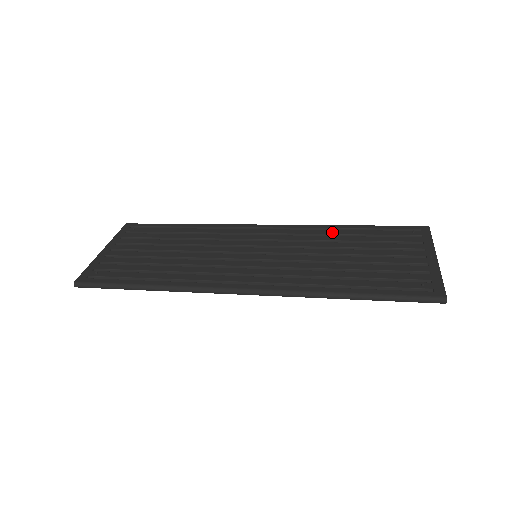
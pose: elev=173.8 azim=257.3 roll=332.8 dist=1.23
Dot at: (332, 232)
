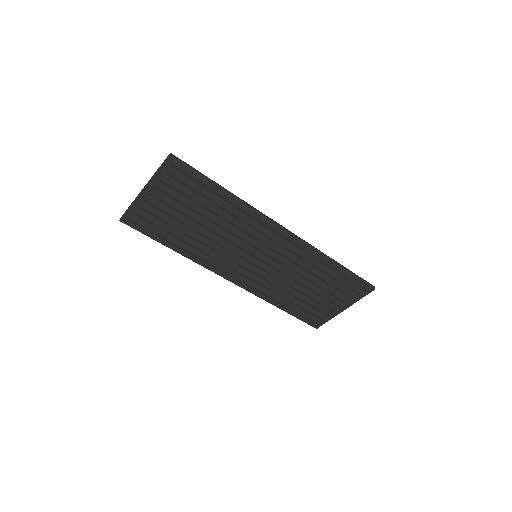
Dot at: occluded
